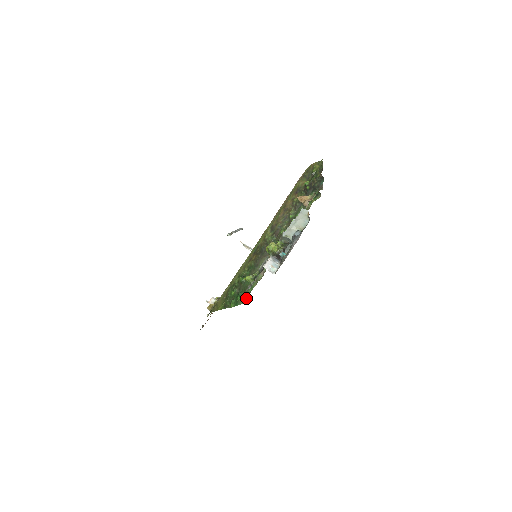
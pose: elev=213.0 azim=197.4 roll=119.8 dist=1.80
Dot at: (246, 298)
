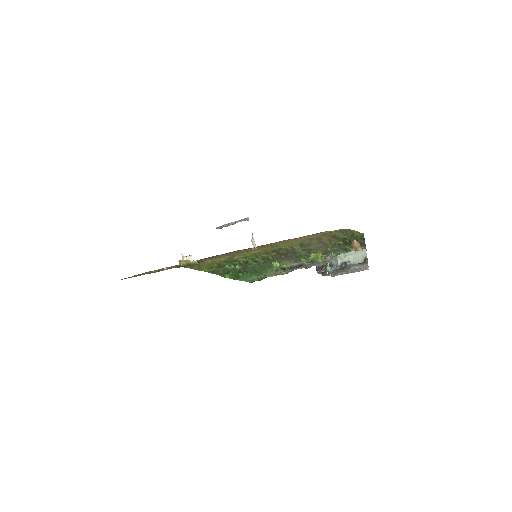
Dot at: (254, 280)
